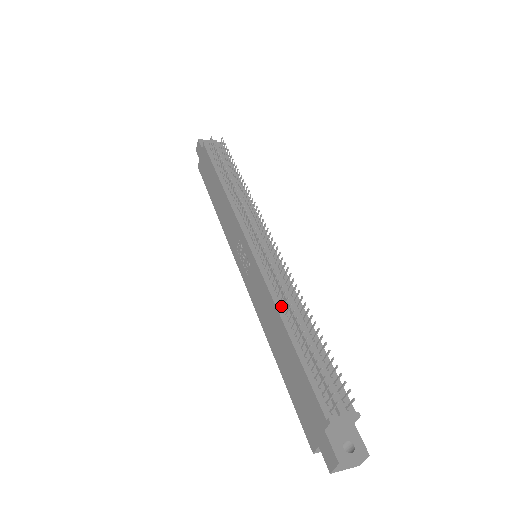
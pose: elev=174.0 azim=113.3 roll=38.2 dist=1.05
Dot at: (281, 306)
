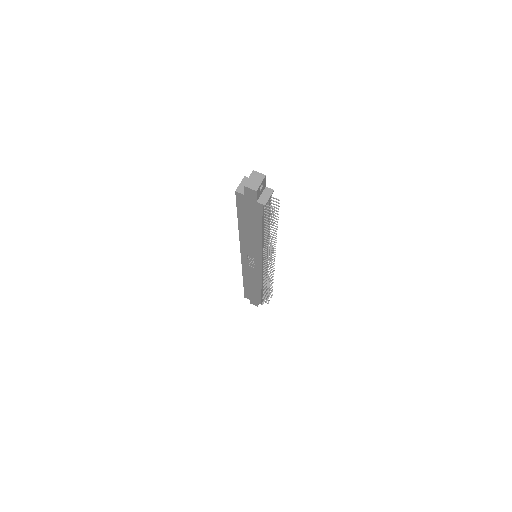
Dot at: occluded
